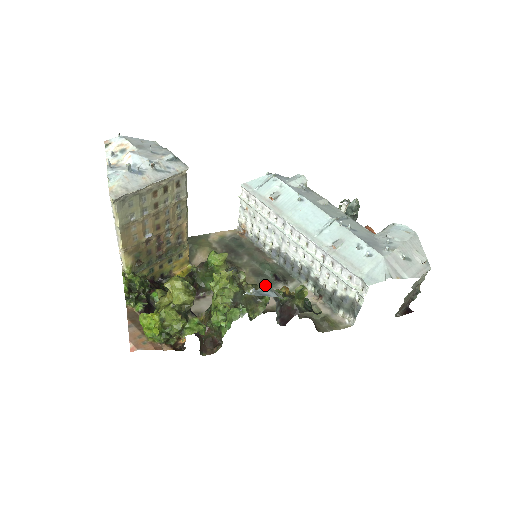
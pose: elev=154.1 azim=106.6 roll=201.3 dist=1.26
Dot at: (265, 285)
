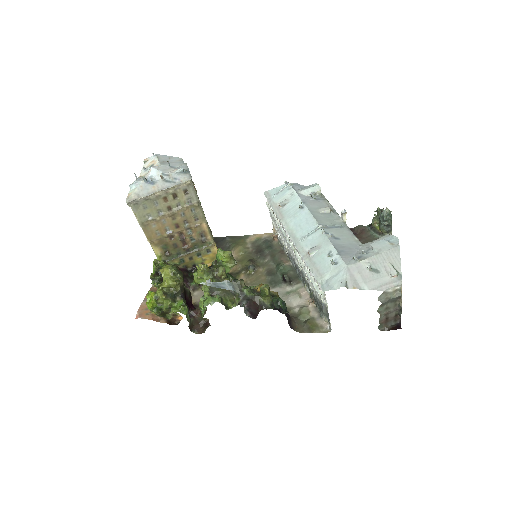
Dot at: (272, 284)
